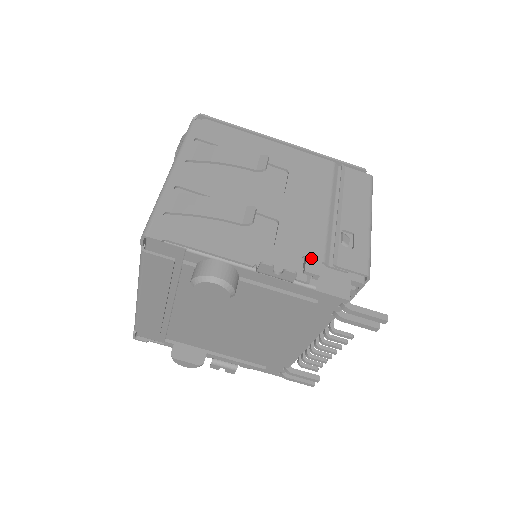
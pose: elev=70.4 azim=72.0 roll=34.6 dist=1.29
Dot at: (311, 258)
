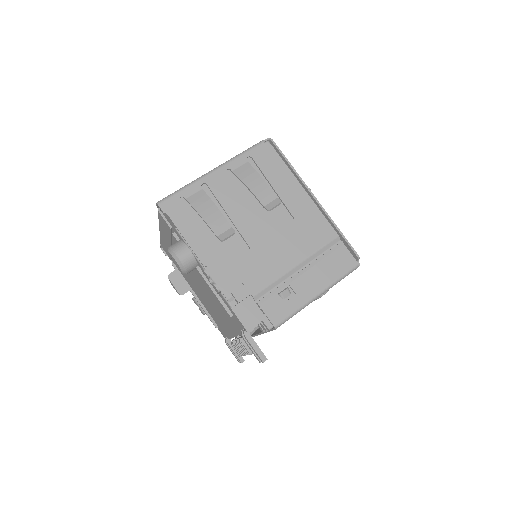
Dot at: (245, 288)
